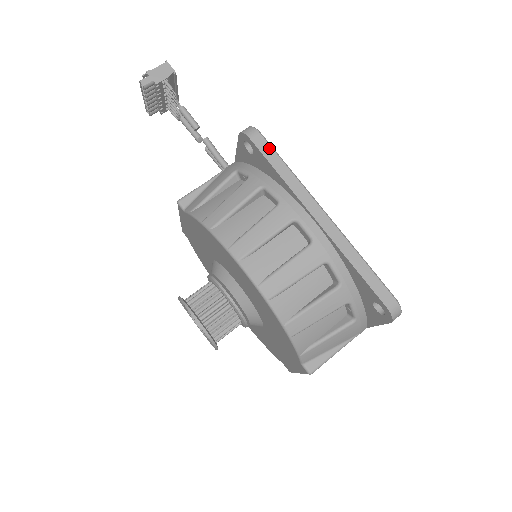
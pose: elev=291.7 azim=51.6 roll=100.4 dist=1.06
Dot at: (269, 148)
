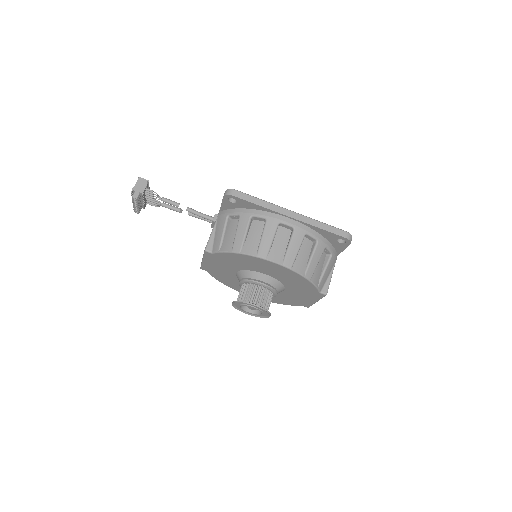
Dot at: (245, 195)
